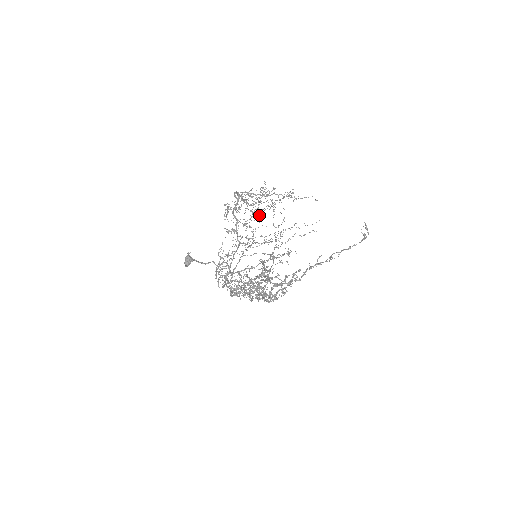
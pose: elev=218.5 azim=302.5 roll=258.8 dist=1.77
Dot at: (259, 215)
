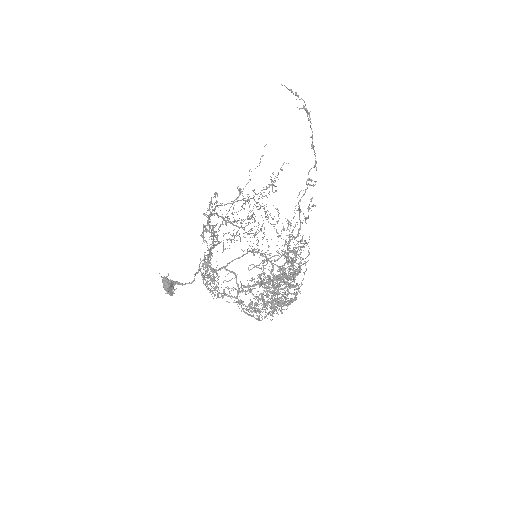
Dot at: occluded
